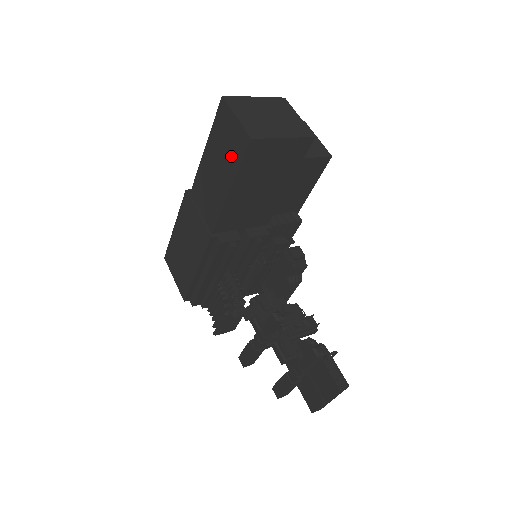
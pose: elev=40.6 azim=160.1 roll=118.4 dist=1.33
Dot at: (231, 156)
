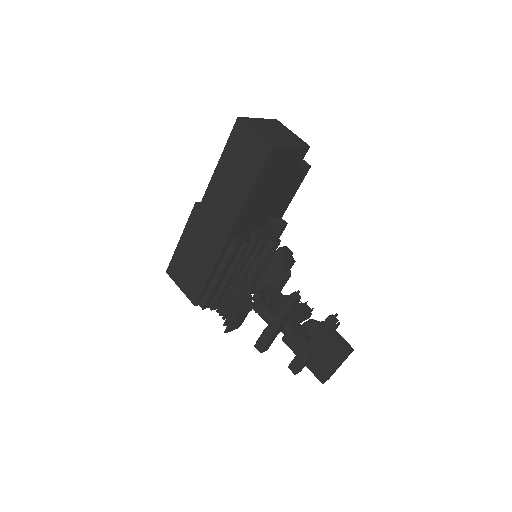
Dot at: (250, 164)
